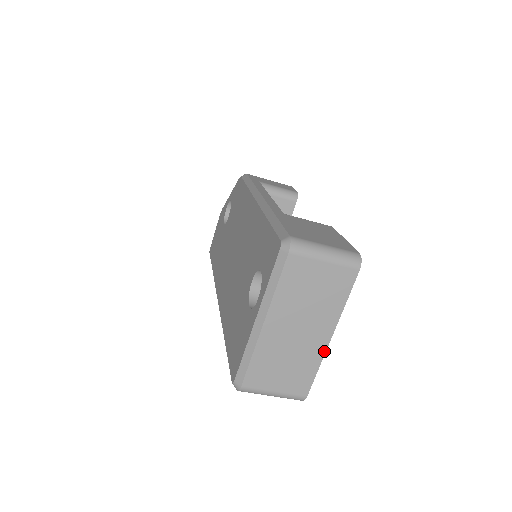
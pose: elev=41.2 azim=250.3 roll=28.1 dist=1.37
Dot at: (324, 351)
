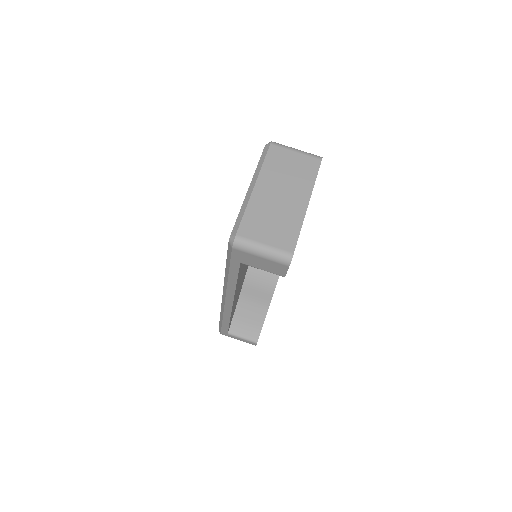
Dot at: (304, 215)
